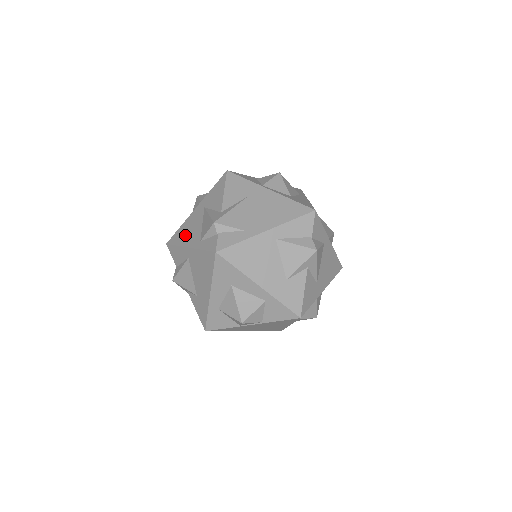
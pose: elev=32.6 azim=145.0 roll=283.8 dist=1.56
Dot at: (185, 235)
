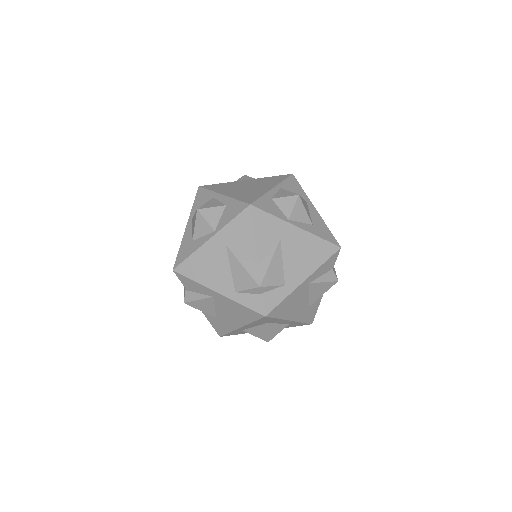
Dot at: (205, 273)
